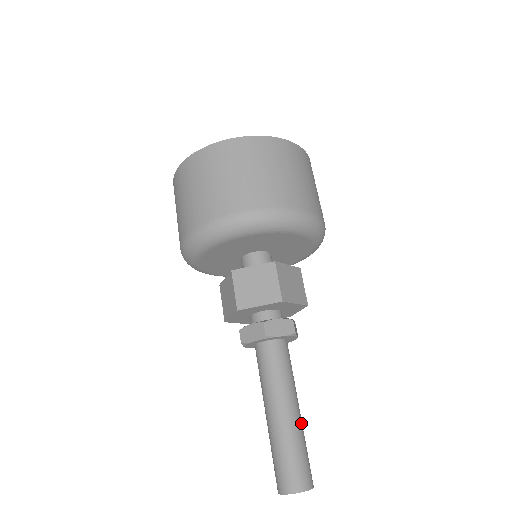
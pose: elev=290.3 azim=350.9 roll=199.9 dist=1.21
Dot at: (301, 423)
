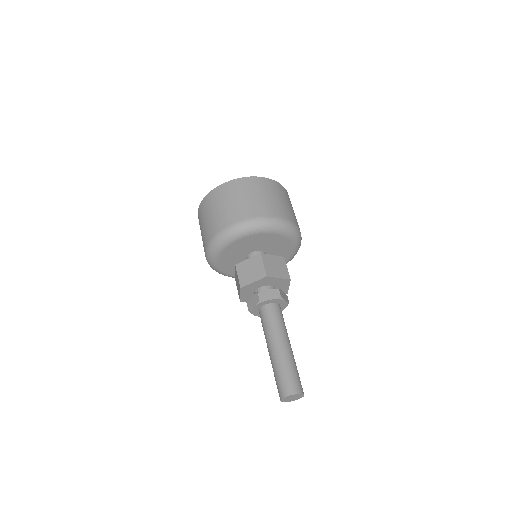
Dot at: occluded
